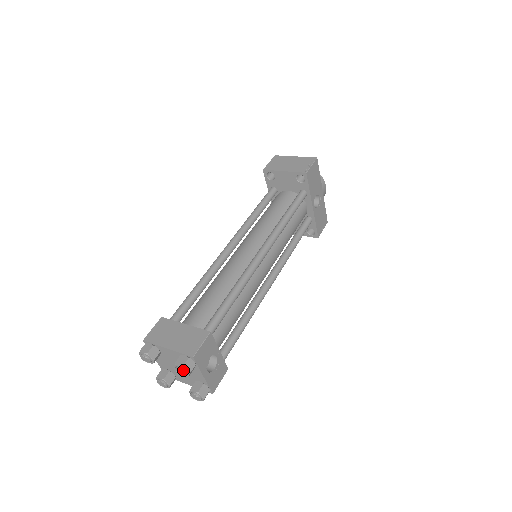
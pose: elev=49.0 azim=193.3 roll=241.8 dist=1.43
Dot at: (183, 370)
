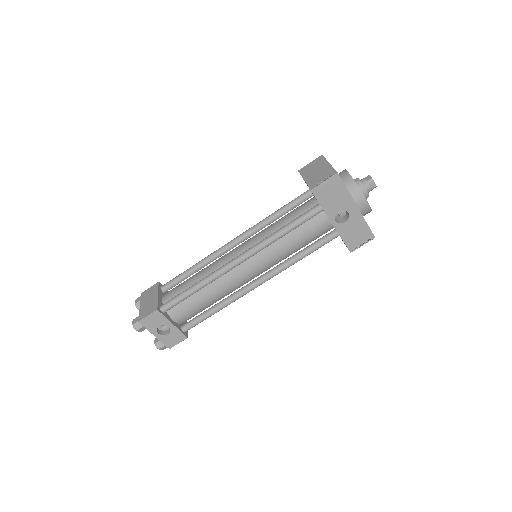
Dot at: (134, 327)
